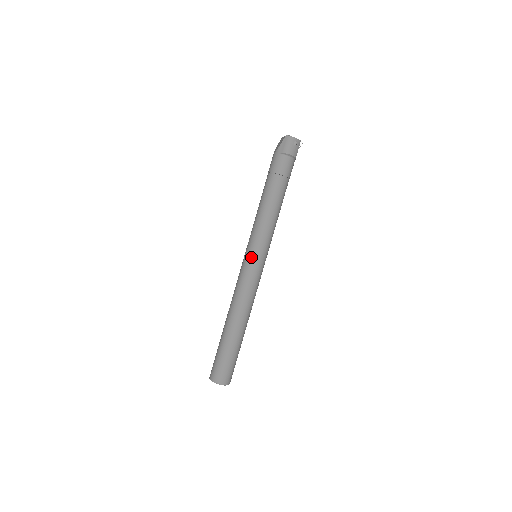
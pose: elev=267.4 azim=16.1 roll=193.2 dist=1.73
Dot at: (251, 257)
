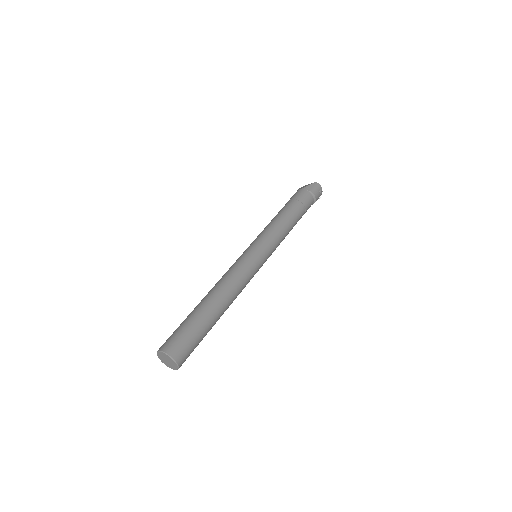
Dot at: (257, 250)
